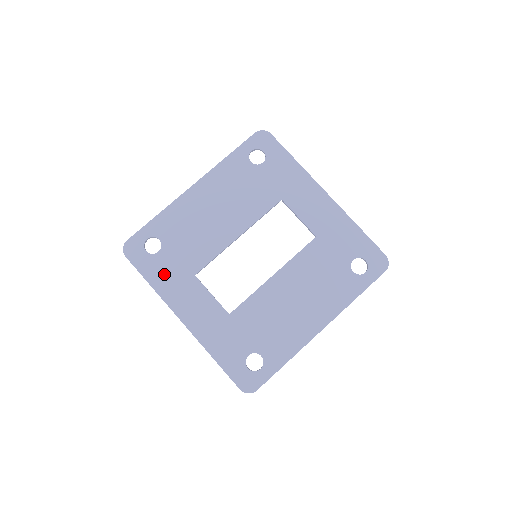
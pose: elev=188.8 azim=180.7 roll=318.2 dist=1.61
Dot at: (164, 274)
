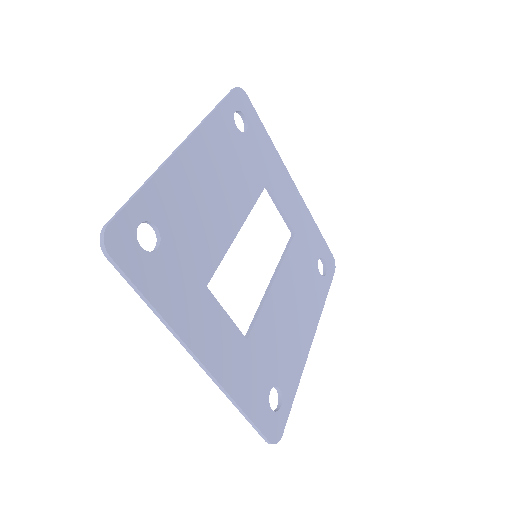
Dot at: (171, 287)
